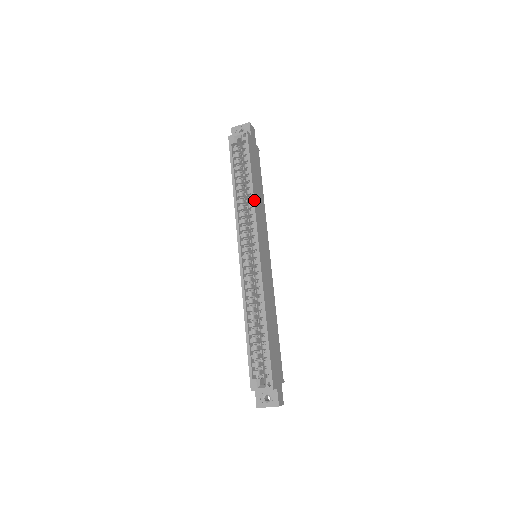
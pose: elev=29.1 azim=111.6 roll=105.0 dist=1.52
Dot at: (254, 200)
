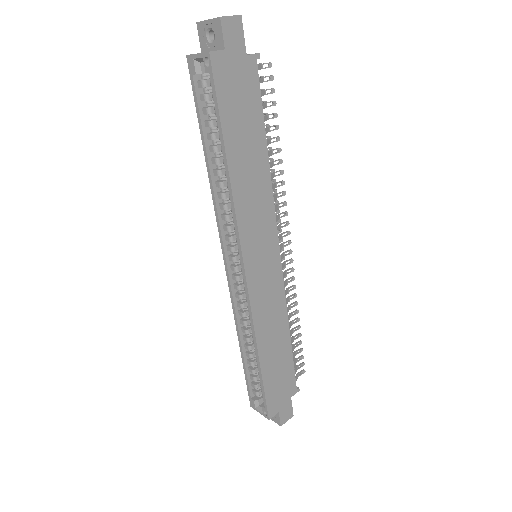
Dot at: (232, 194)
